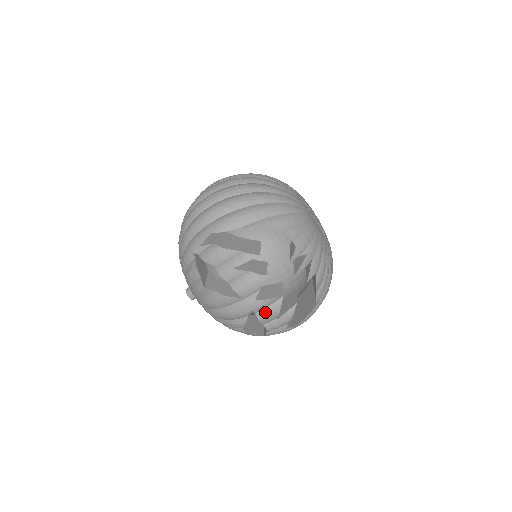
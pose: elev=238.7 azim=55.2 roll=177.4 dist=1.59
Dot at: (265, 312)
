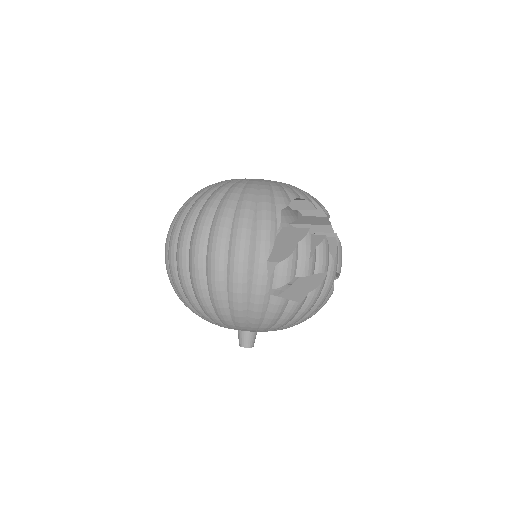
Dot at: (339, 263)
